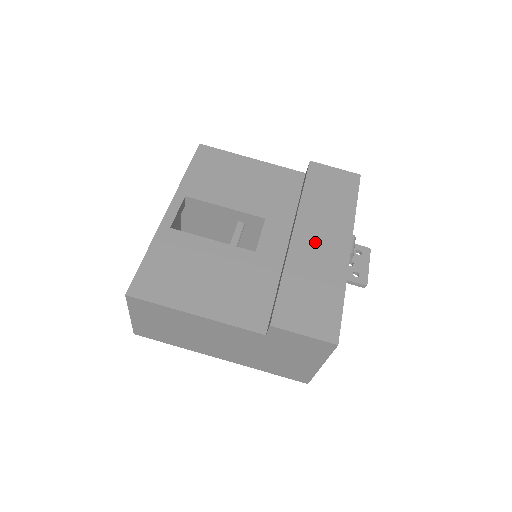
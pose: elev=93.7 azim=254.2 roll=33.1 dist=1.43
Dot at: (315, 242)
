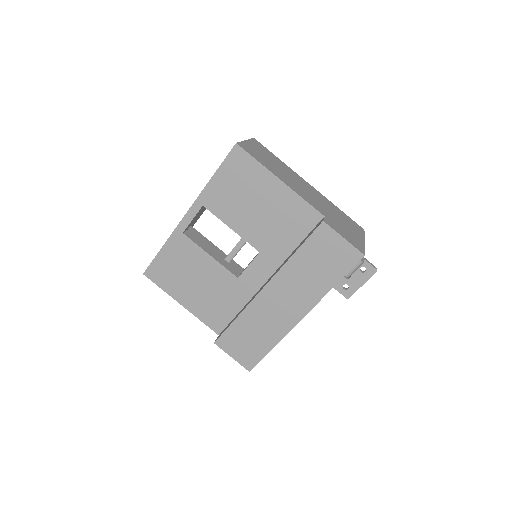
Dot at: (276, 303)
